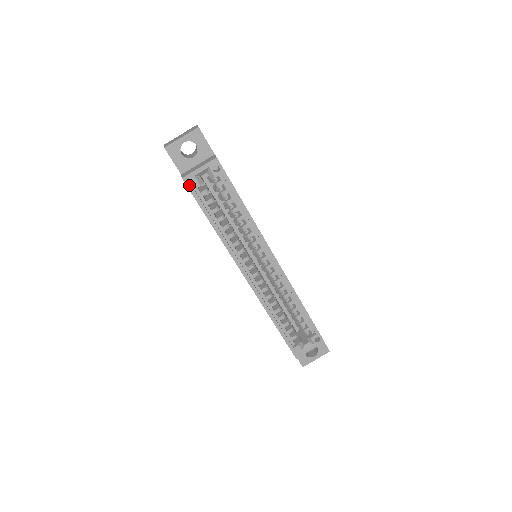
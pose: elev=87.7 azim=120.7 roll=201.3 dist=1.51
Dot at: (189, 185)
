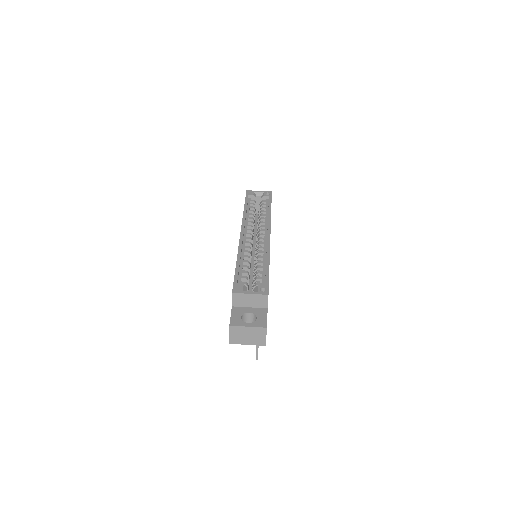
Dot at: (248, 193)
